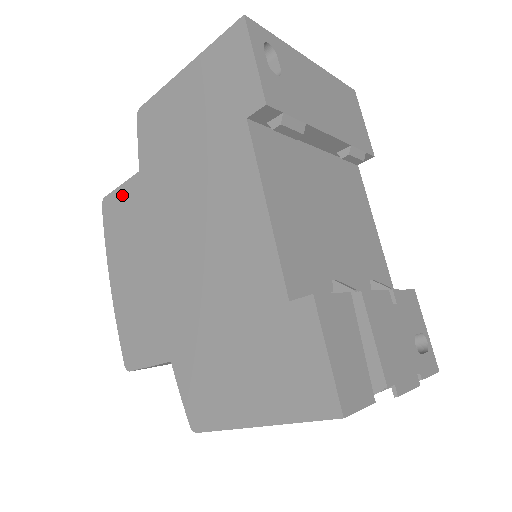
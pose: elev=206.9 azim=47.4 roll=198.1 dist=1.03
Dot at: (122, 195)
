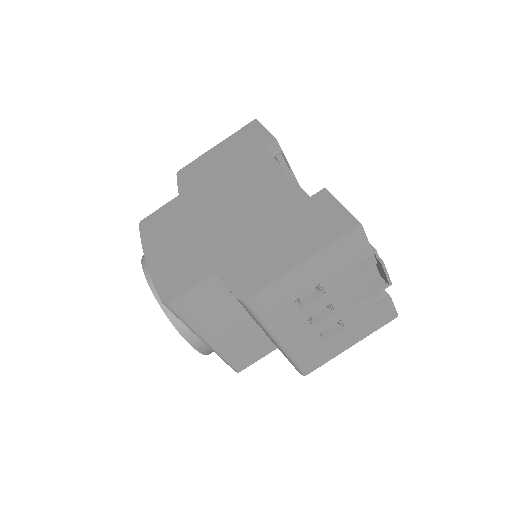
Dot at: (161, 212)
